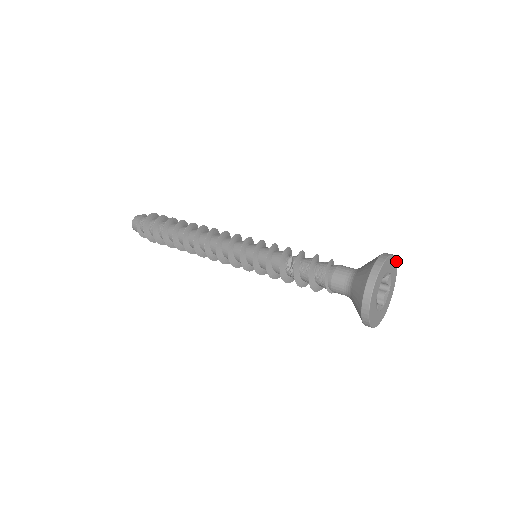
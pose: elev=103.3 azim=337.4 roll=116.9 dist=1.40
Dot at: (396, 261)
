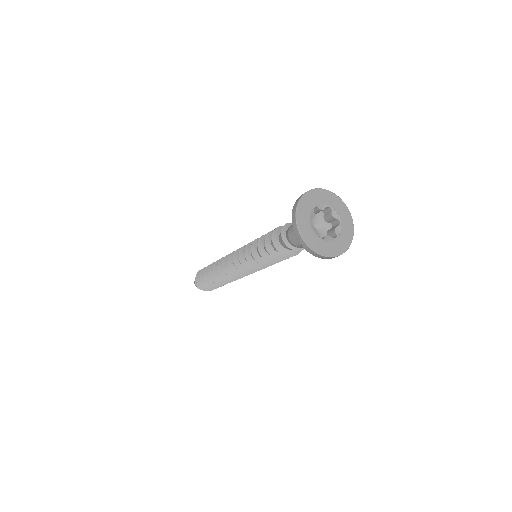
Dot at: (310, 191)
